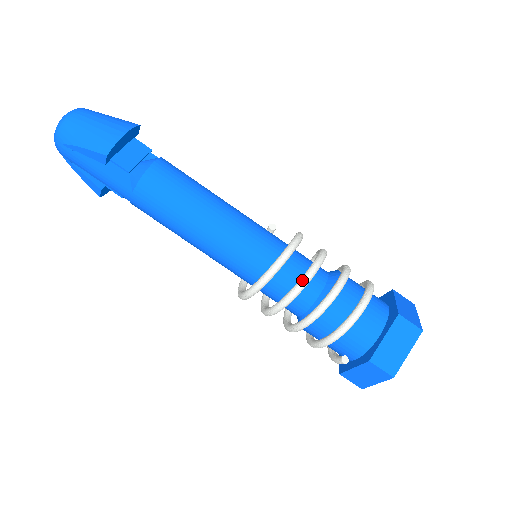
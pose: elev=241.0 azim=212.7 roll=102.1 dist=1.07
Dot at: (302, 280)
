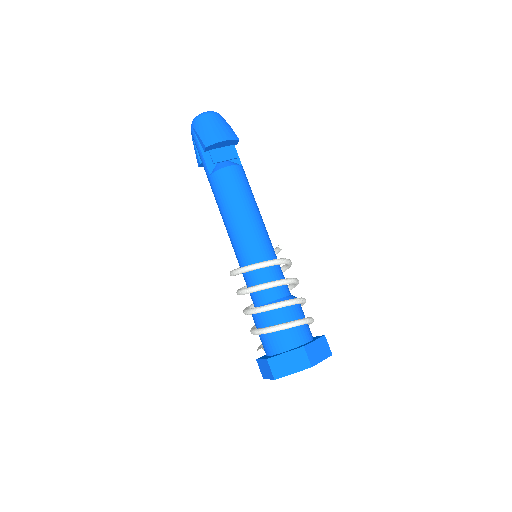
Dot at: (261, 285)
